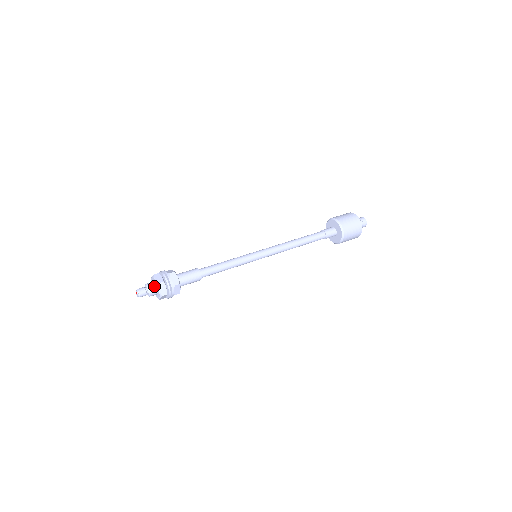
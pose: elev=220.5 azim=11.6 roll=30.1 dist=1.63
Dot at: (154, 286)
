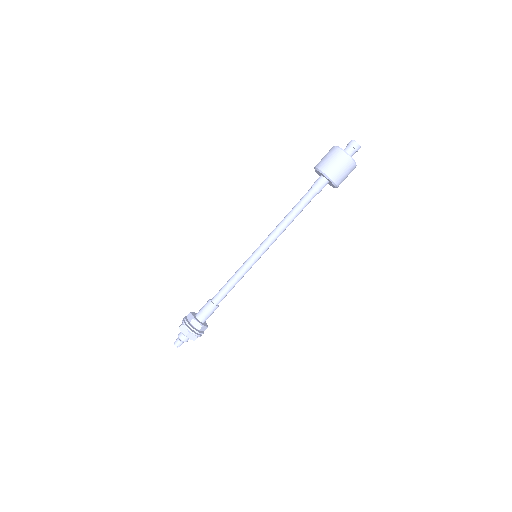
Dot at: (184, 336)
